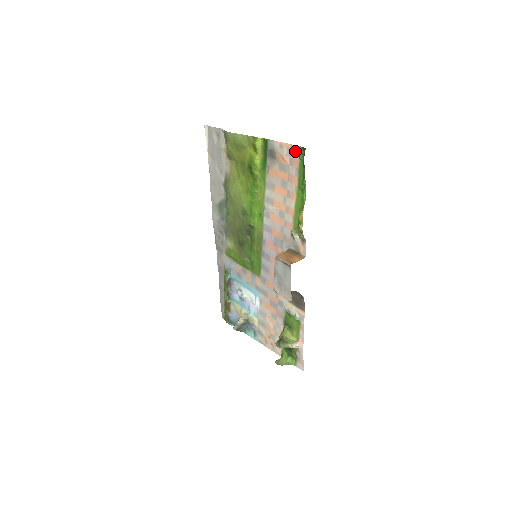
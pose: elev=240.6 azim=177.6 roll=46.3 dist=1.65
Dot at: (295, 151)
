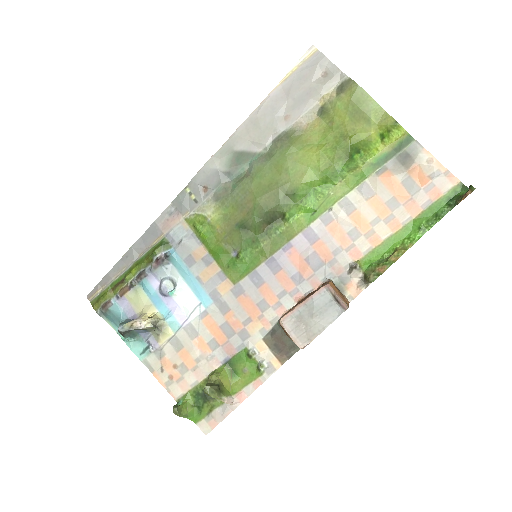
Dot at: (448, 181)
